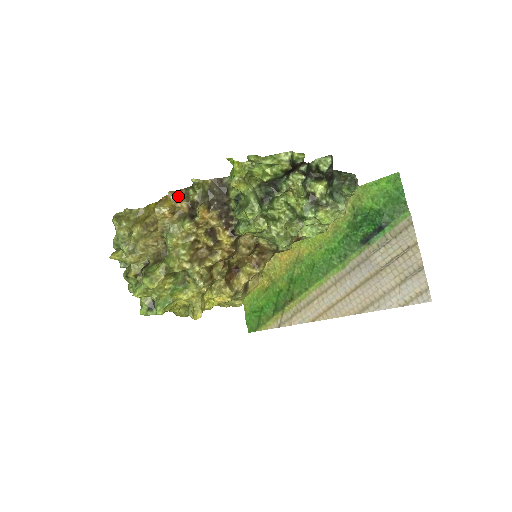
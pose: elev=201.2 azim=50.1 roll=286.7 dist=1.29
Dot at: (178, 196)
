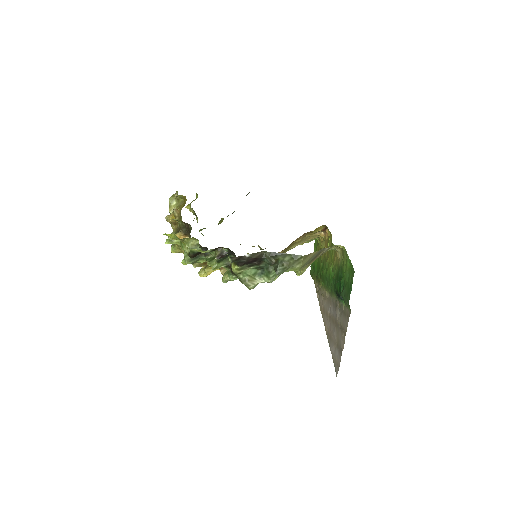
Dot at: (178, 215)
